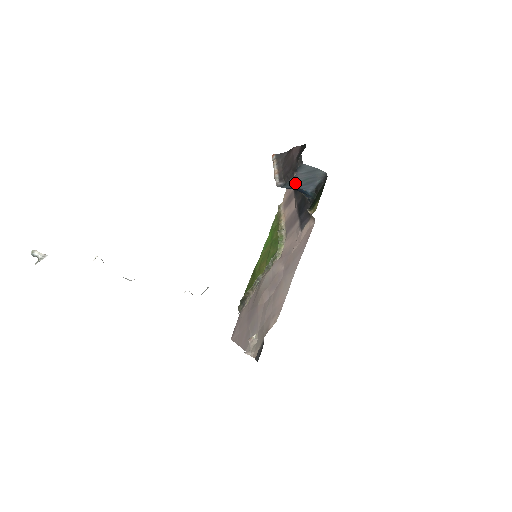
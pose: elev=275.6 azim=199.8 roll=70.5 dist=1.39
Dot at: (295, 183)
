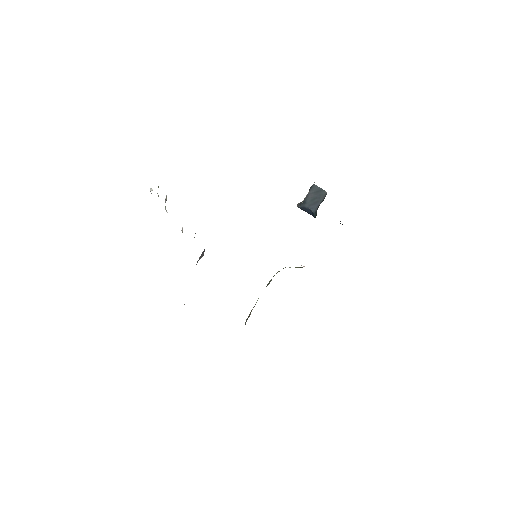
Dot at: (307, 203)
